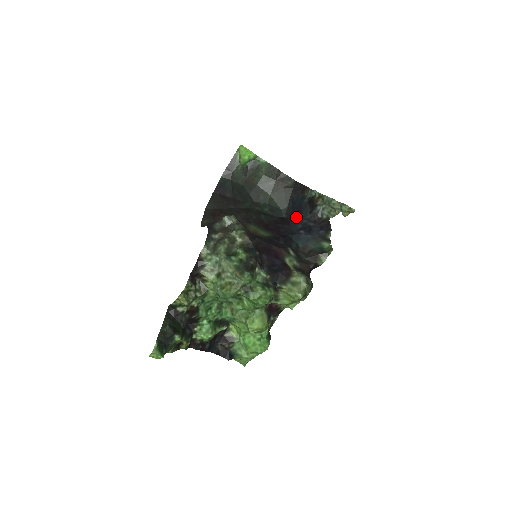
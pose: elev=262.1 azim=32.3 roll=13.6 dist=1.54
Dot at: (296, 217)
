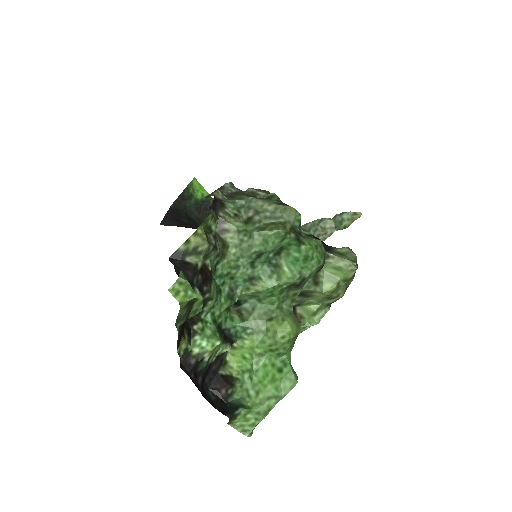
Dot at: occluded
